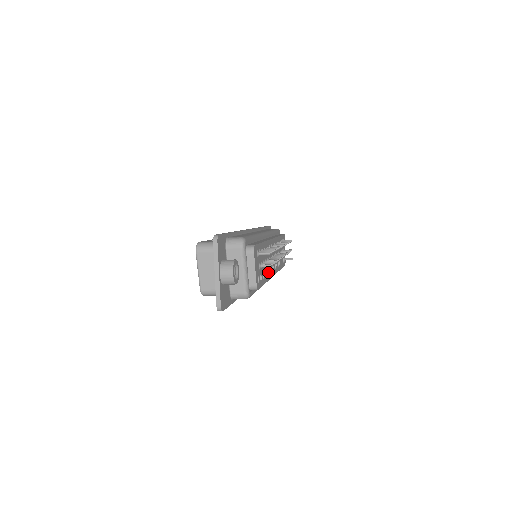
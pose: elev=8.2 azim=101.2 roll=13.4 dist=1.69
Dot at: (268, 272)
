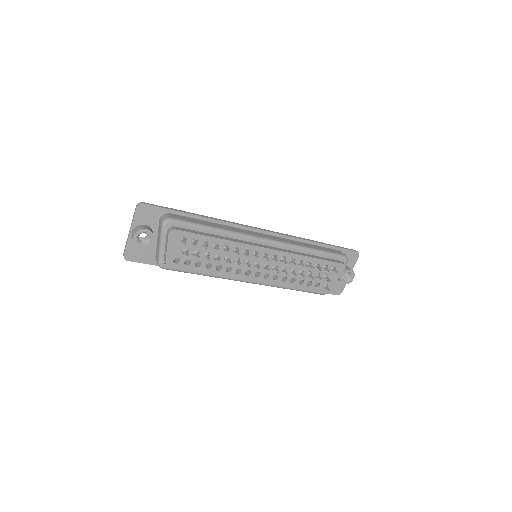
Dot at: (231, 270)
